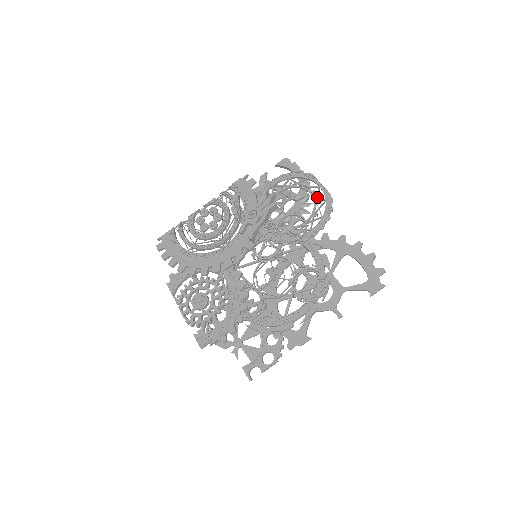
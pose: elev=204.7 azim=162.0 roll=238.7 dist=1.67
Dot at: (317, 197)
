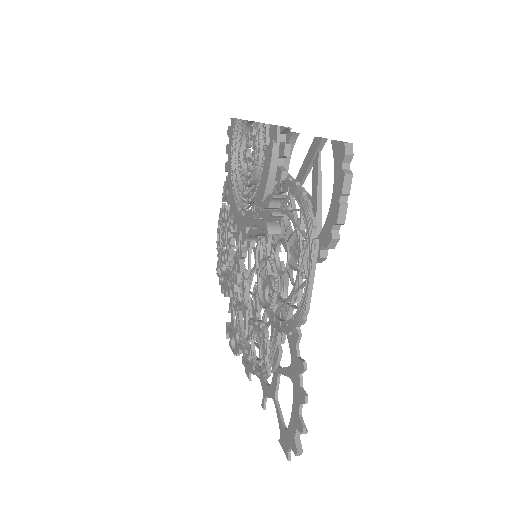
Dot at: (297, 290)
